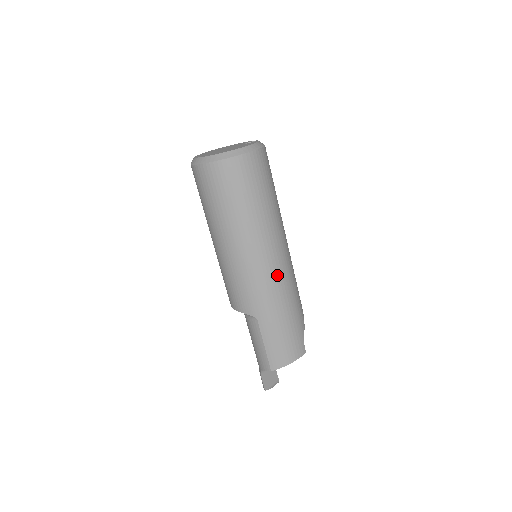
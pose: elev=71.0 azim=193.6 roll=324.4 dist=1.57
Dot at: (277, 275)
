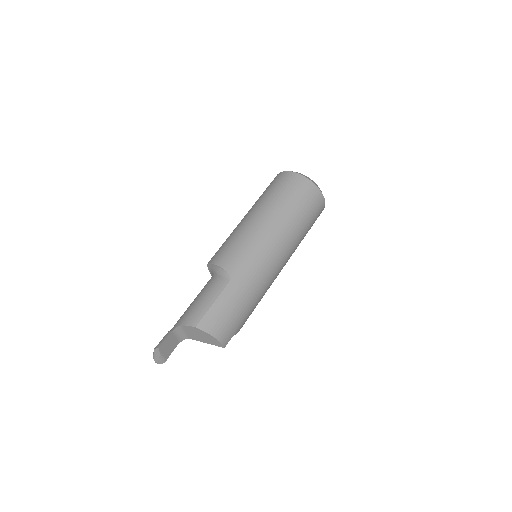
Dot at: (270, 270)
